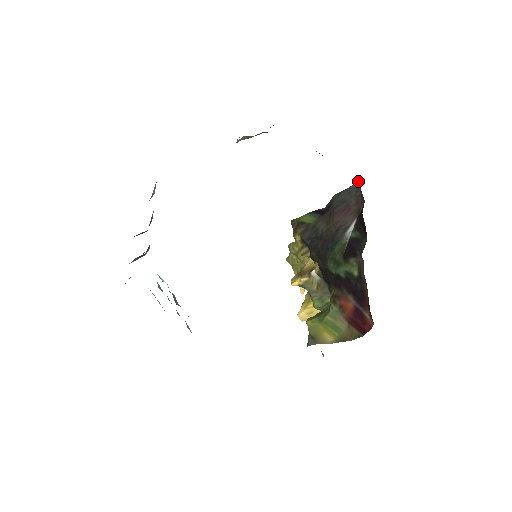
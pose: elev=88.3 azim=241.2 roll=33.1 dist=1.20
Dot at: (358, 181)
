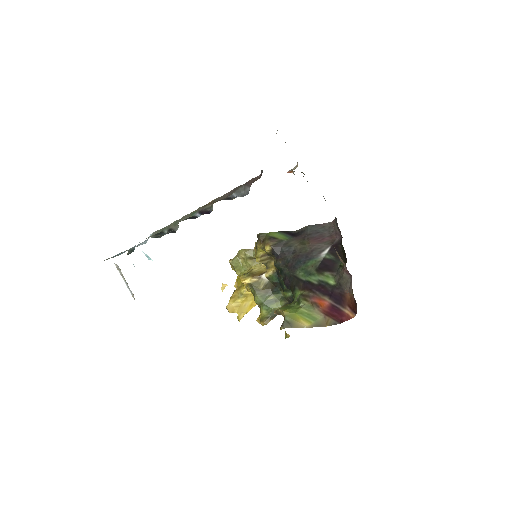
Dot at: (332, 222)
